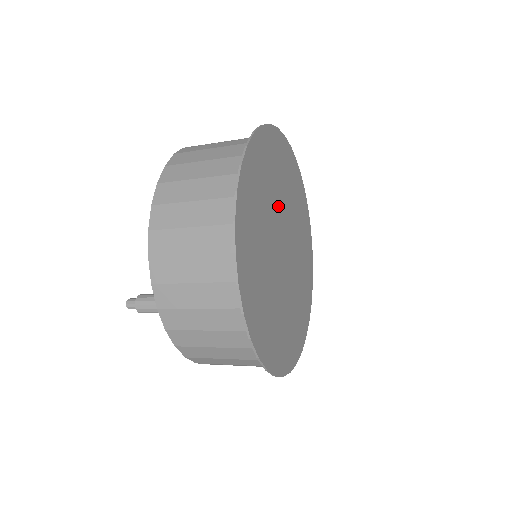
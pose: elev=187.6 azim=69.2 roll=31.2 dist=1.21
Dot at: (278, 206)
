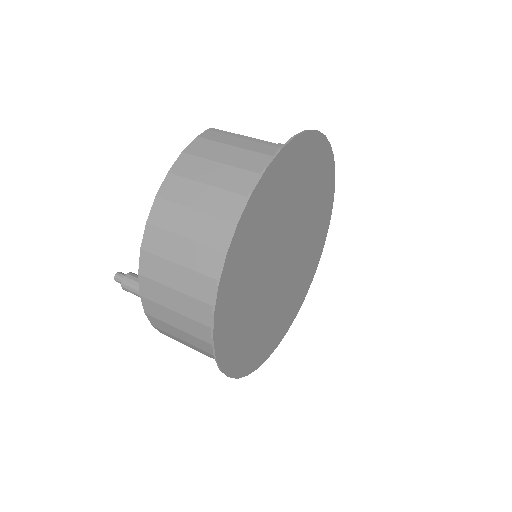
Dot at: (291, 216)
